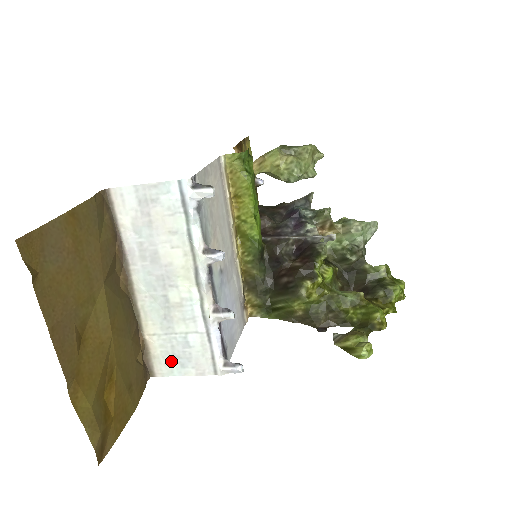
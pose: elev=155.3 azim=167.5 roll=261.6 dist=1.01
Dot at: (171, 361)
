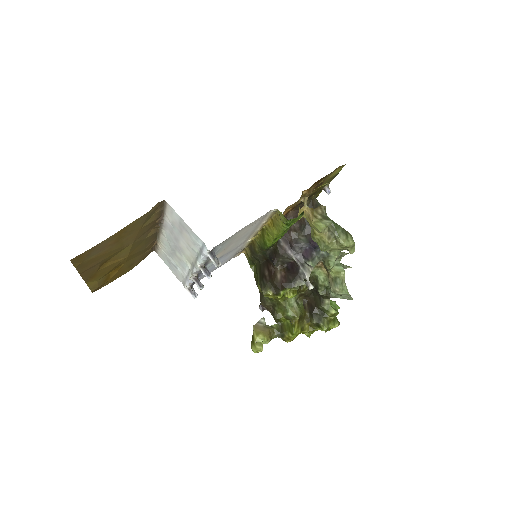
Dot at: (166, 260)
